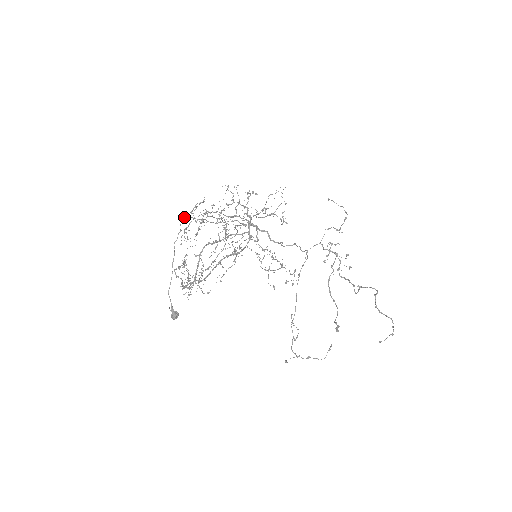
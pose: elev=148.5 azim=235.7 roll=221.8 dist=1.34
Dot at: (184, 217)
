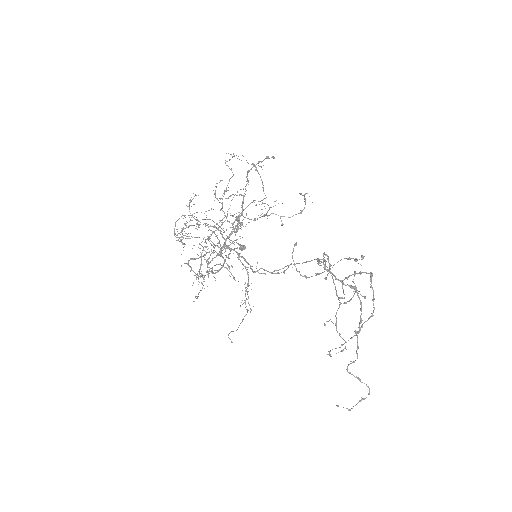
Dot at: (177, 220)
